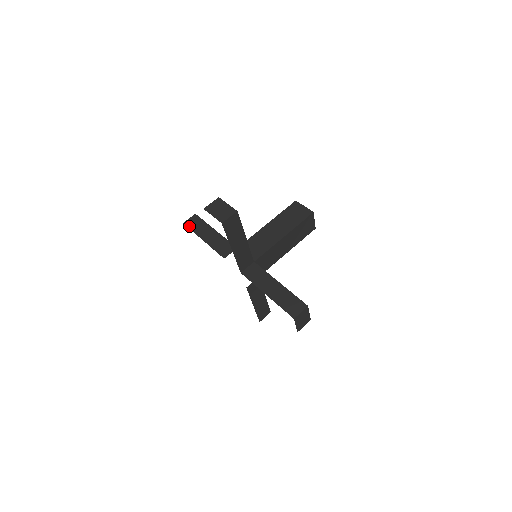
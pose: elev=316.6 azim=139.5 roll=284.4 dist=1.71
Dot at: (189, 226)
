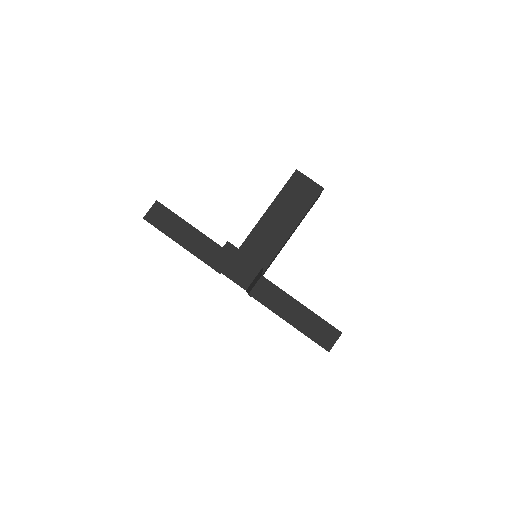
Dot at: occluded
